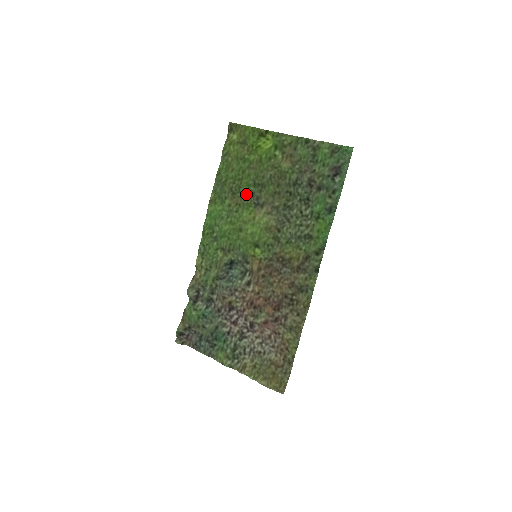
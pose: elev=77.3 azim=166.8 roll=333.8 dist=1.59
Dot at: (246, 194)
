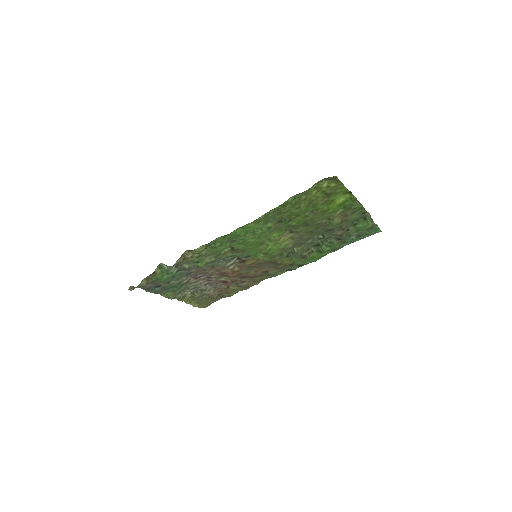
Dot at: (291, 226)
